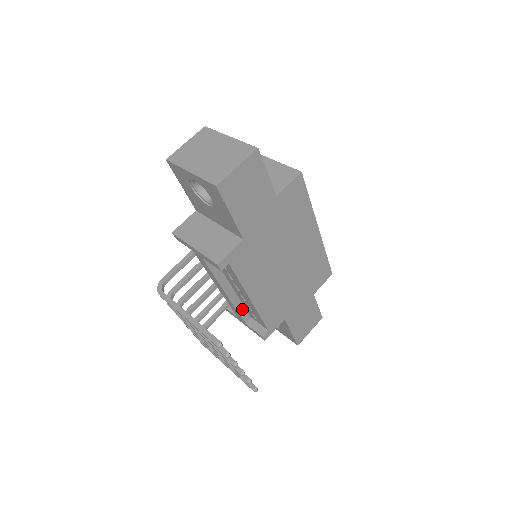
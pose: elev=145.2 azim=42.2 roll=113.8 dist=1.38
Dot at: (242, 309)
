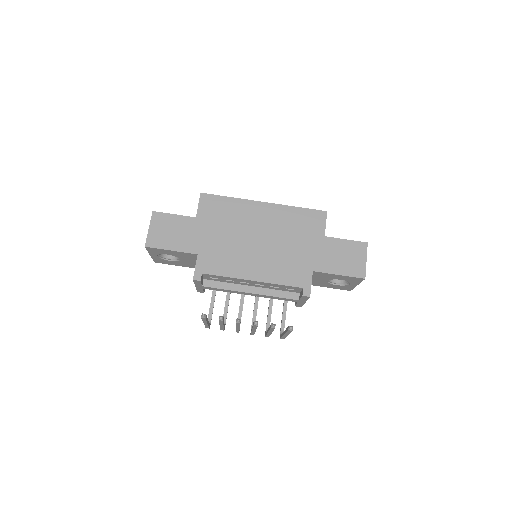
Dot at: (282, 293)
